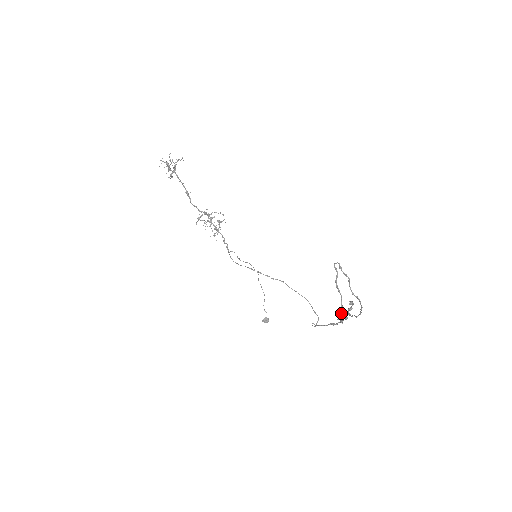
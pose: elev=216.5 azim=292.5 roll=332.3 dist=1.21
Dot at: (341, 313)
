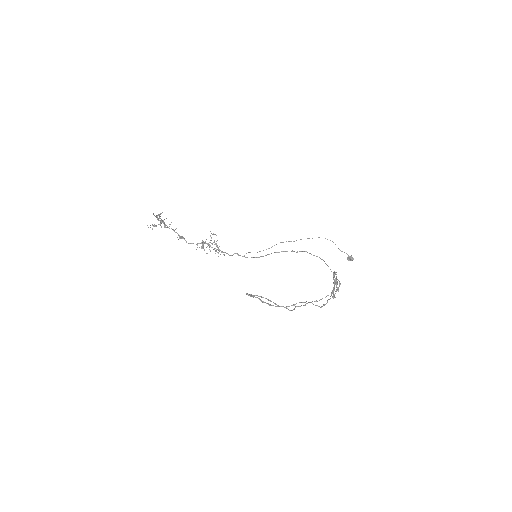
Dot at: occluded
